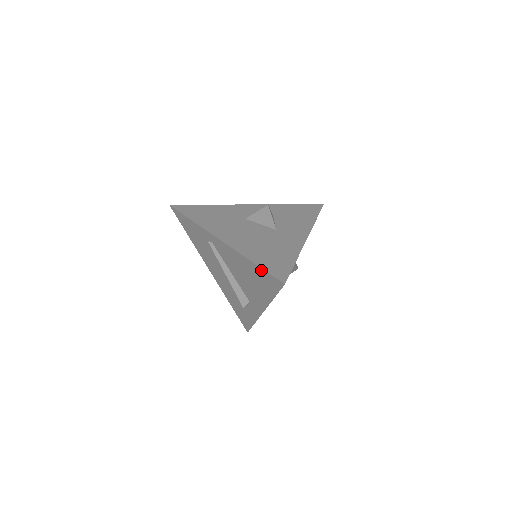
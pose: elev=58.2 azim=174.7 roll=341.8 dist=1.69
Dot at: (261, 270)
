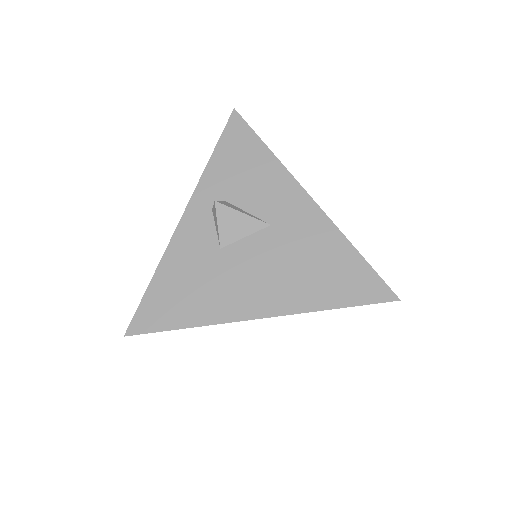
Dot at: (351, 306)
